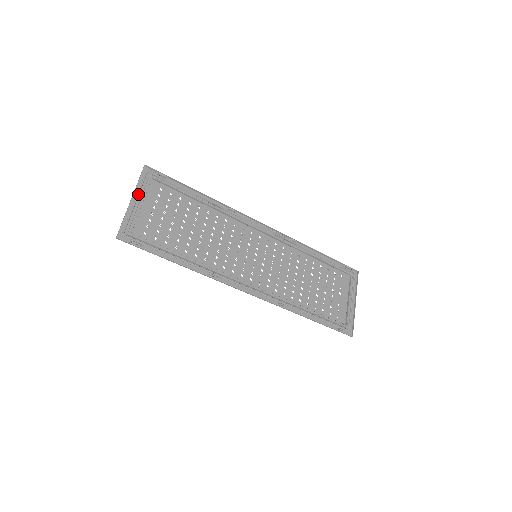
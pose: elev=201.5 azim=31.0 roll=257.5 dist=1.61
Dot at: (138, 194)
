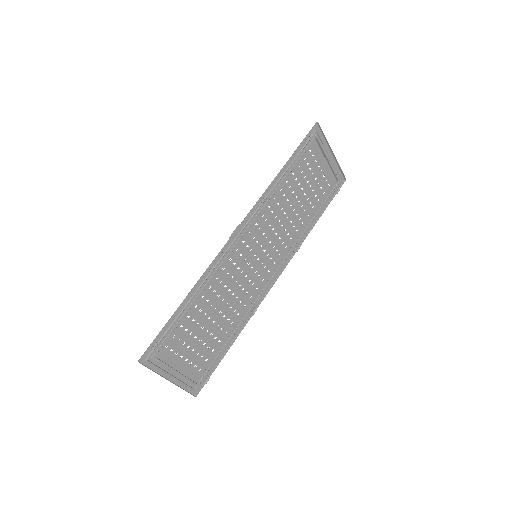
Dot at: (165, 373)
